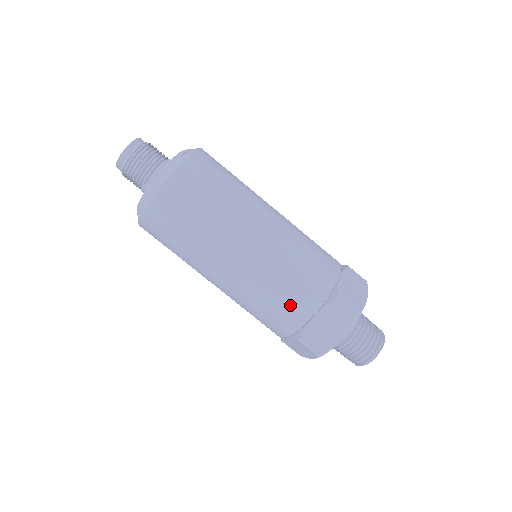
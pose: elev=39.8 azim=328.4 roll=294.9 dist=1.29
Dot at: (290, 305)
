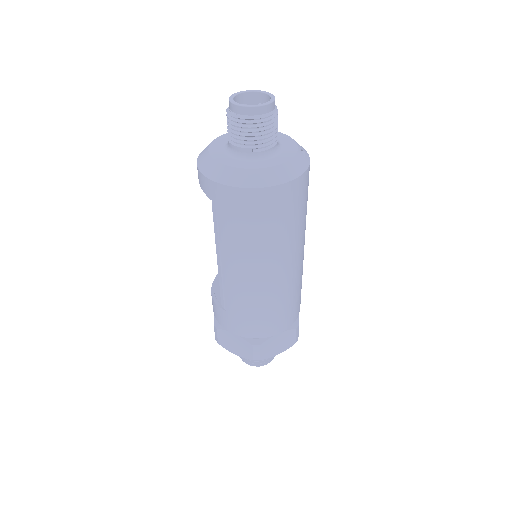
Dot at: (275, 321)
